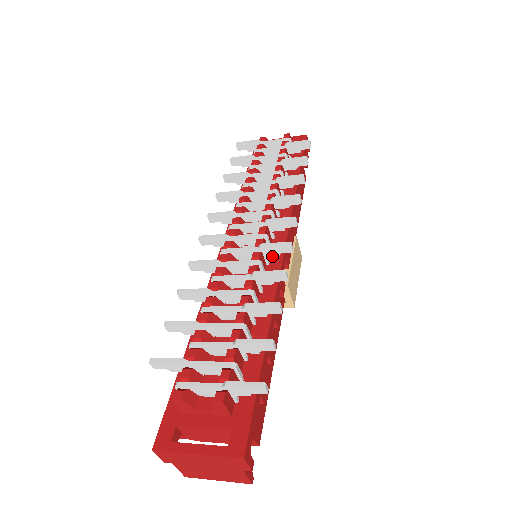
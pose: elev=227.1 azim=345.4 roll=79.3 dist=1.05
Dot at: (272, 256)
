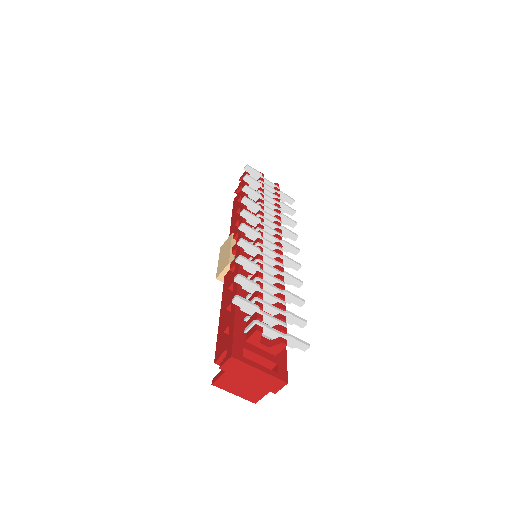
Dot at: occluded
